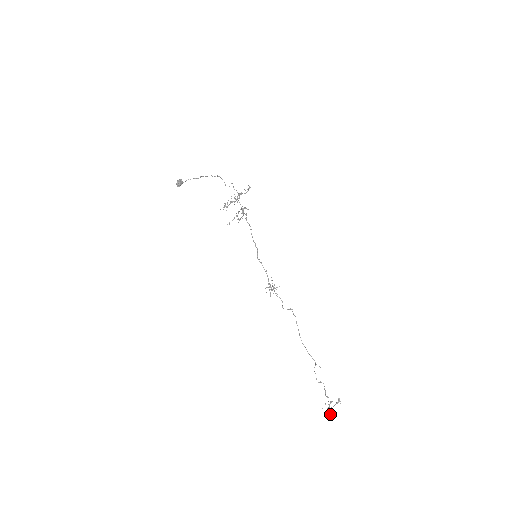
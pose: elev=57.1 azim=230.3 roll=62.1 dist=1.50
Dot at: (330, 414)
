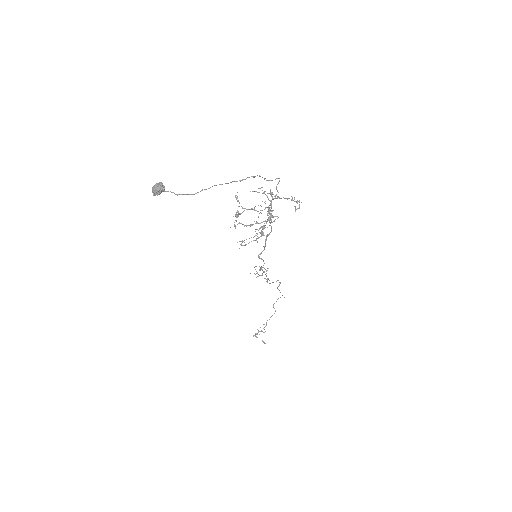
Dot at: (255, 336)
